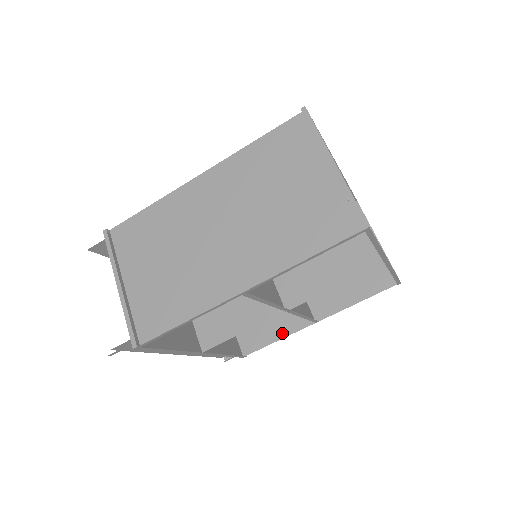
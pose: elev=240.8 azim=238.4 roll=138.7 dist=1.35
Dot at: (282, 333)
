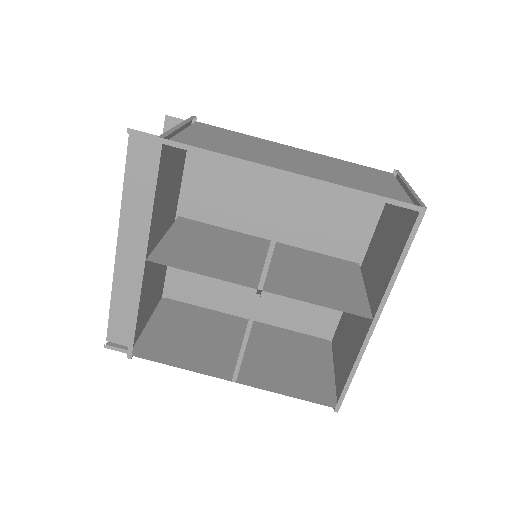
Dot at: (190, 366)
